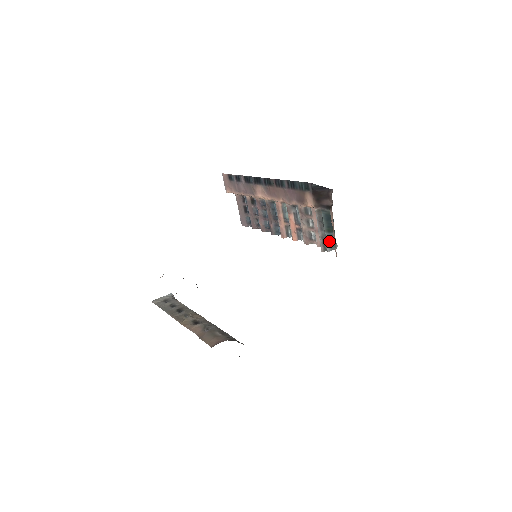
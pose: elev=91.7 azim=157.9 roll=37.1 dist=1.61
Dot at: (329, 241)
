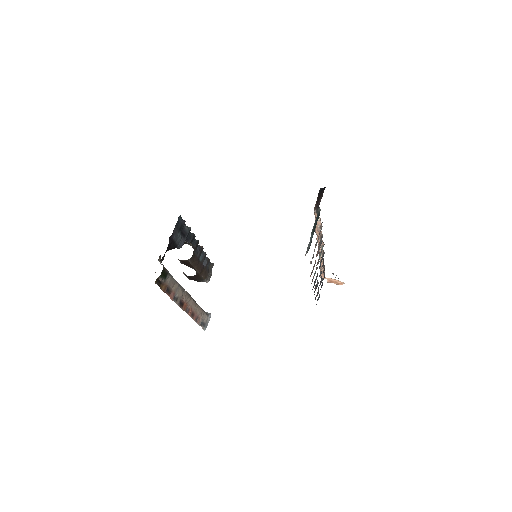
Dot at: (310, 243)
